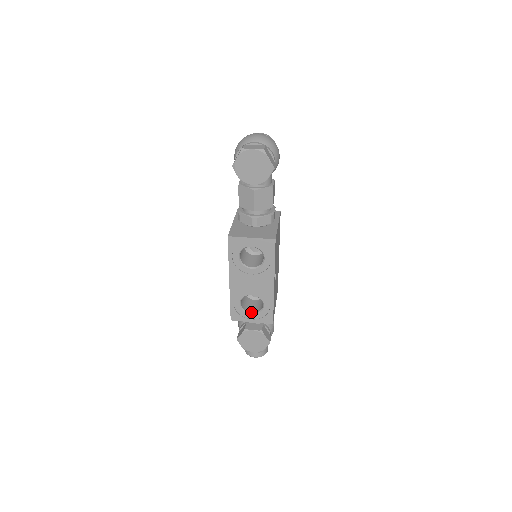
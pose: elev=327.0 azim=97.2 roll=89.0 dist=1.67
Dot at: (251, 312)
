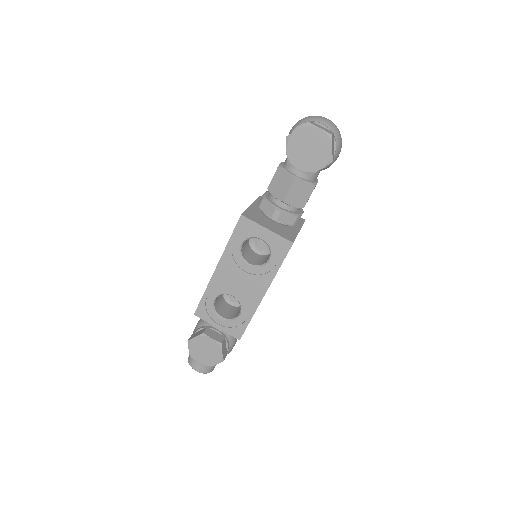
Dot at: (222, 315)
